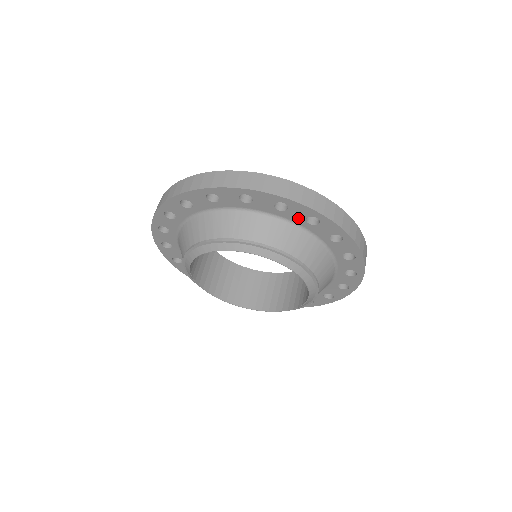
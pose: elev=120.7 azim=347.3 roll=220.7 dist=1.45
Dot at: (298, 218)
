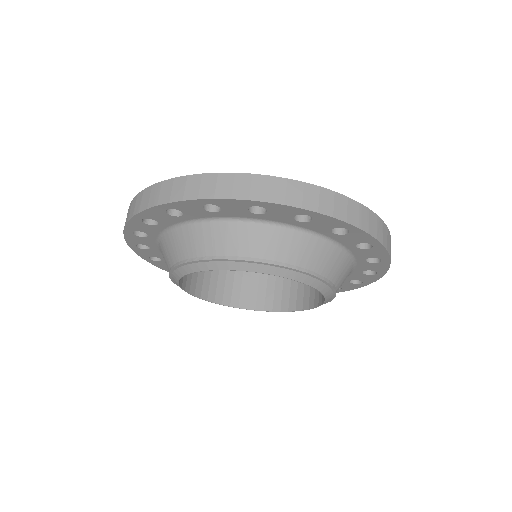
Dot at: (363, 255)
